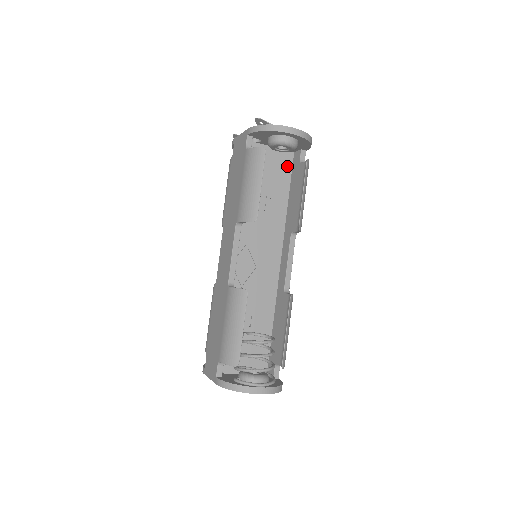
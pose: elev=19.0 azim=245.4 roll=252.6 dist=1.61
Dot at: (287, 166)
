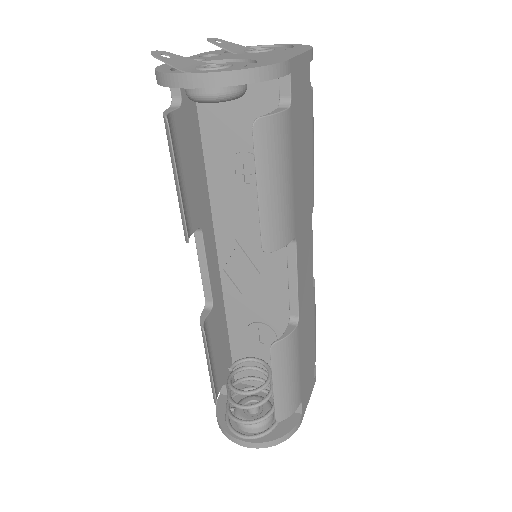
Dot at: (277, 102)
